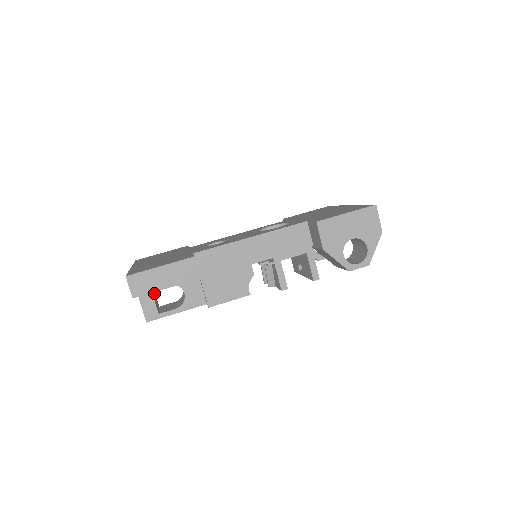
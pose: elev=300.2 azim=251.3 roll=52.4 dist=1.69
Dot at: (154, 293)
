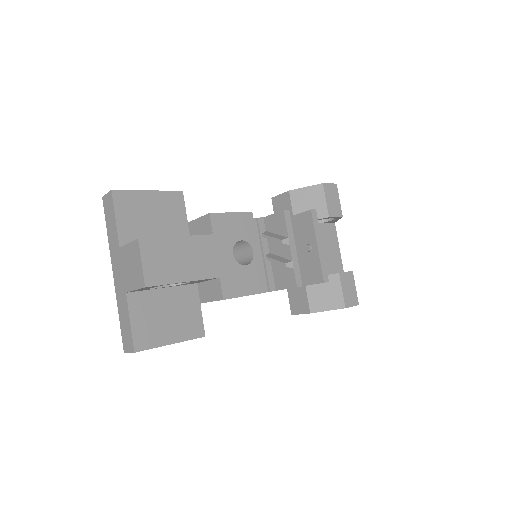
Dot at: occluded
